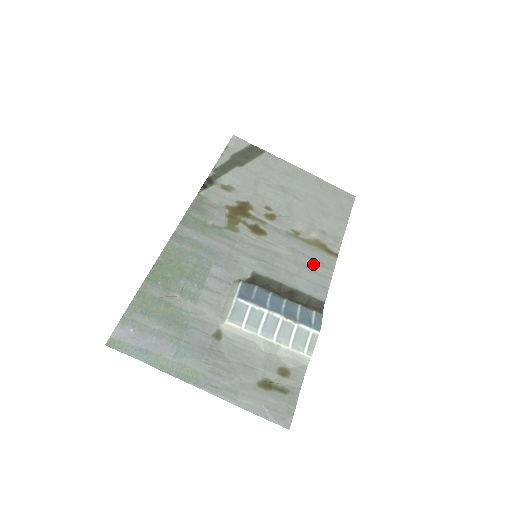
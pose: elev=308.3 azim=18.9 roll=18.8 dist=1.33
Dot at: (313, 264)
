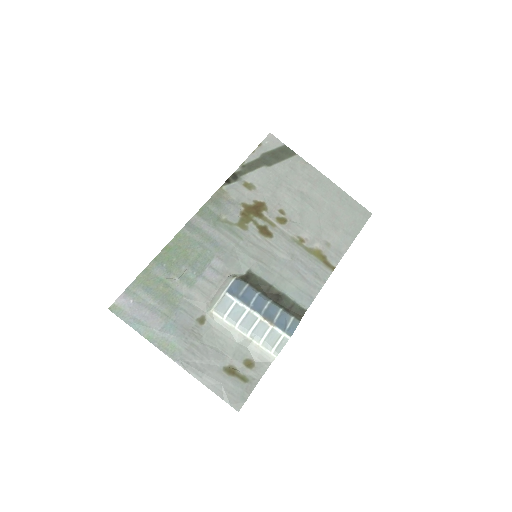
Dot at: (307, 273)
